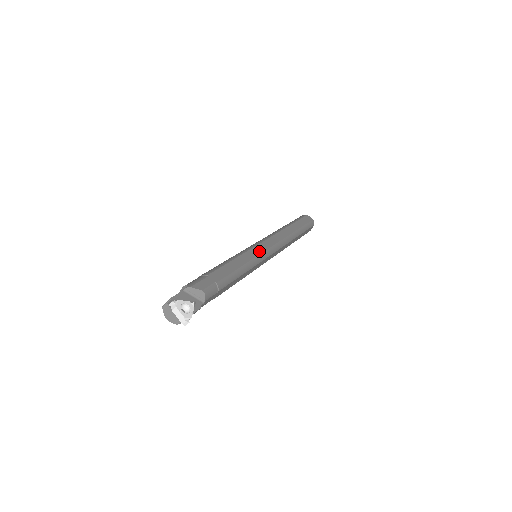
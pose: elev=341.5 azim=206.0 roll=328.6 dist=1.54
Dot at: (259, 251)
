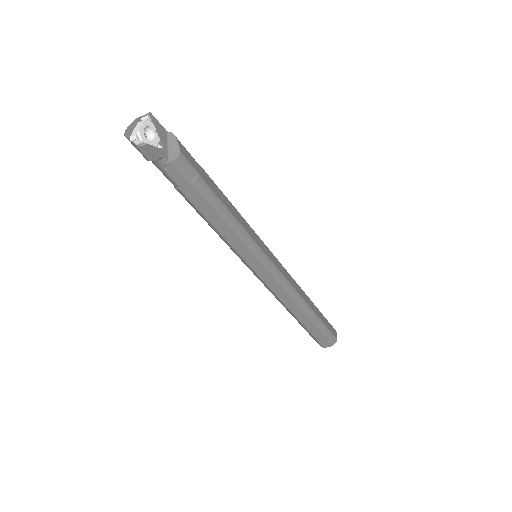
Dot at: (263, 248)
